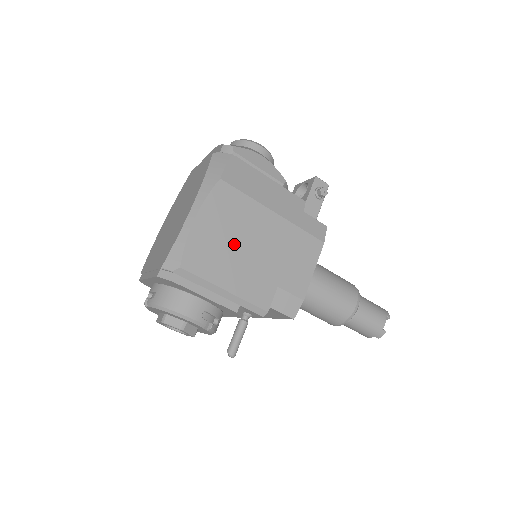
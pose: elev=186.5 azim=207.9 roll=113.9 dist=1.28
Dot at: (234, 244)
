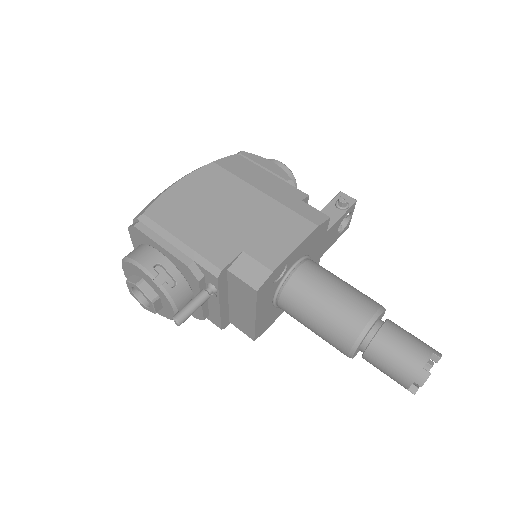
Dot at: (206, 207)
